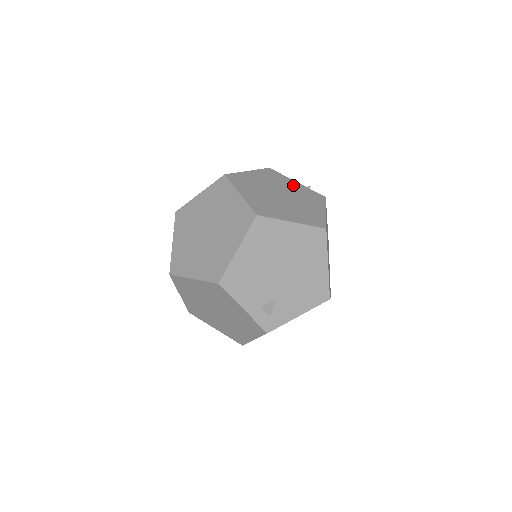
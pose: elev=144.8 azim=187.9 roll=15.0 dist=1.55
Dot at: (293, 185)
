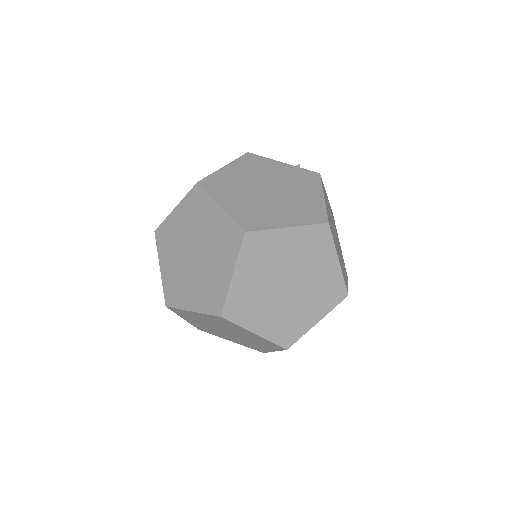
Dot at: (279, 169)
